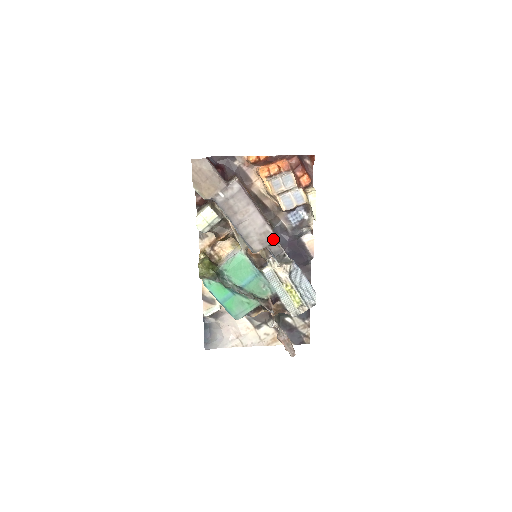
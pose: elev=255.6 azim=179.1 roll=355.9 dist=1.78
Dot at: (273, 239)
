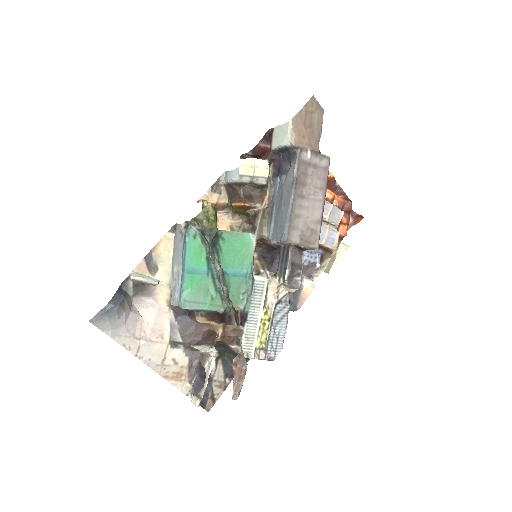
Dot at: (314, 244)
